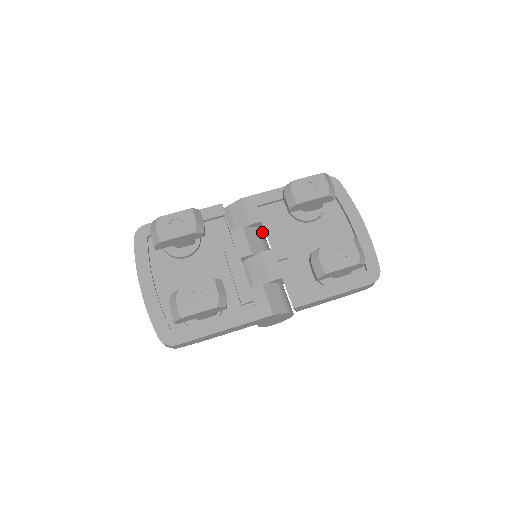
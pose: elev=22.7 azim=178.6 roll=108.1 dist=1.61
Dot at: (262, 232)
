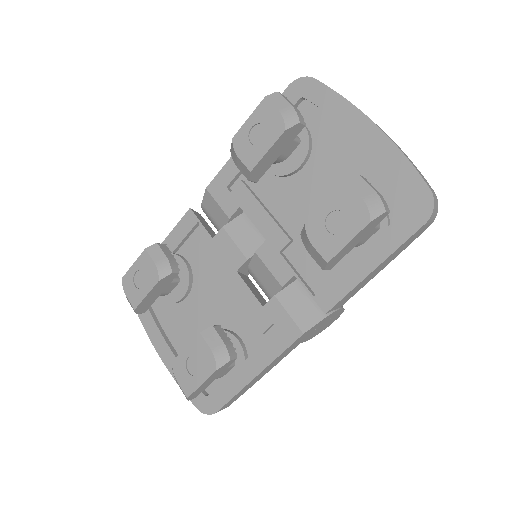
Dot at: occluded
